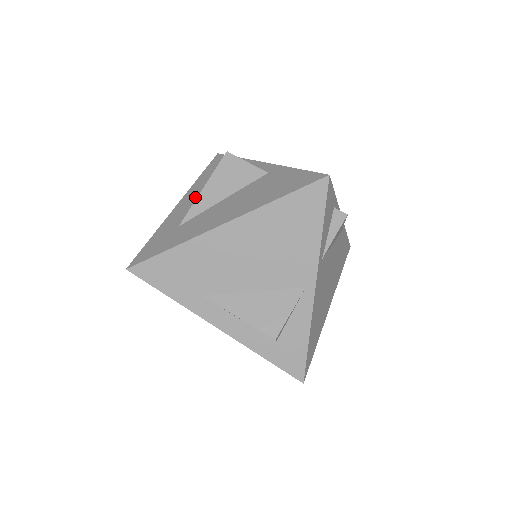
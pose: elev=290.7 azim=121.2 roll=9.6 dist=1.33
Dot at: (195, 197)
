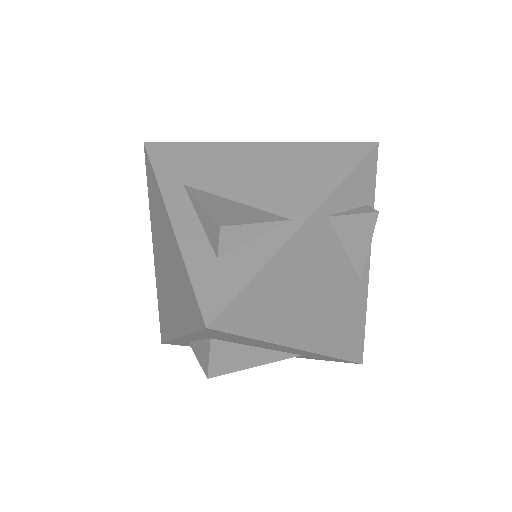
Dot at: occluded
